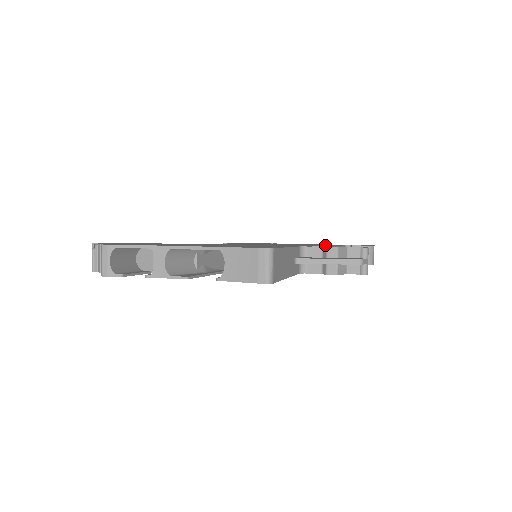
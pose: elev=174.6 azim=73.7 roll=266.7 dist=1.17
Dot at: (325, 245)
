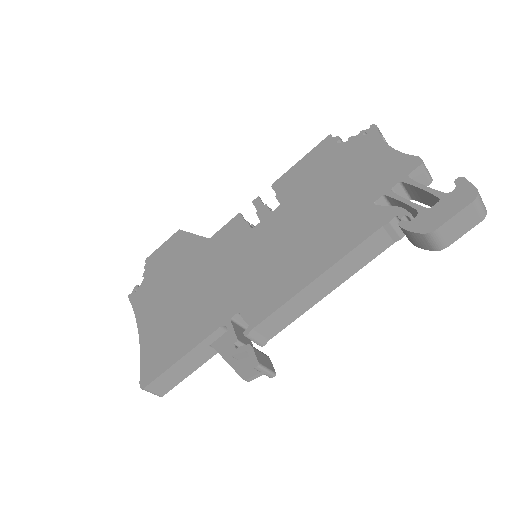
Dot at: (314, 260)
